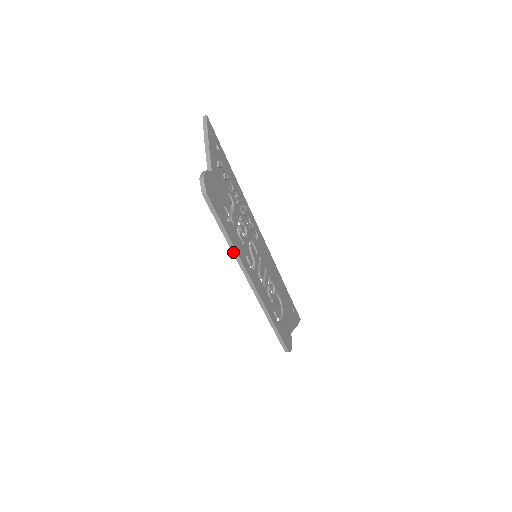
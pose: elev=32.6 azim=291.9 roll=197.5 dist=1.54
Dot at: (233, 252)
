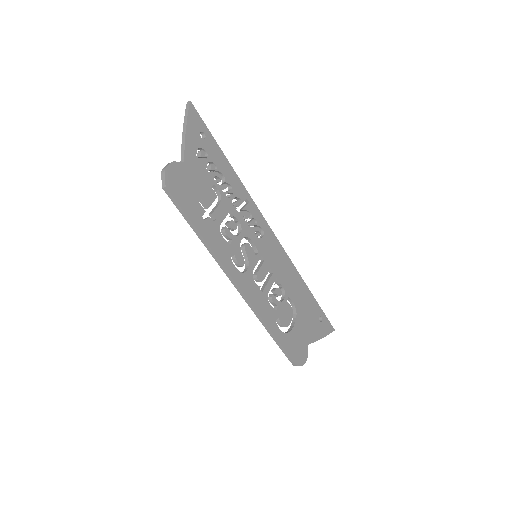
Dot at: (209, 251)
